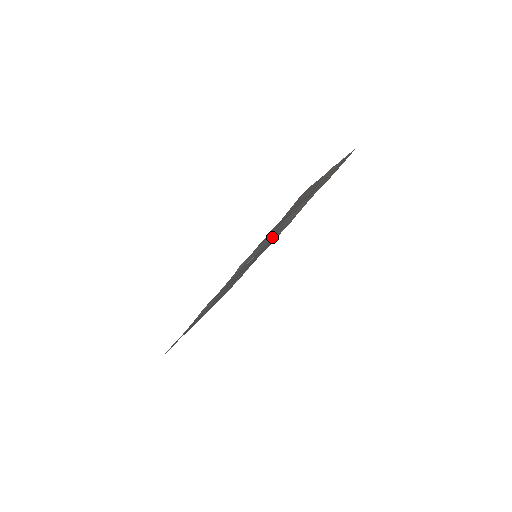
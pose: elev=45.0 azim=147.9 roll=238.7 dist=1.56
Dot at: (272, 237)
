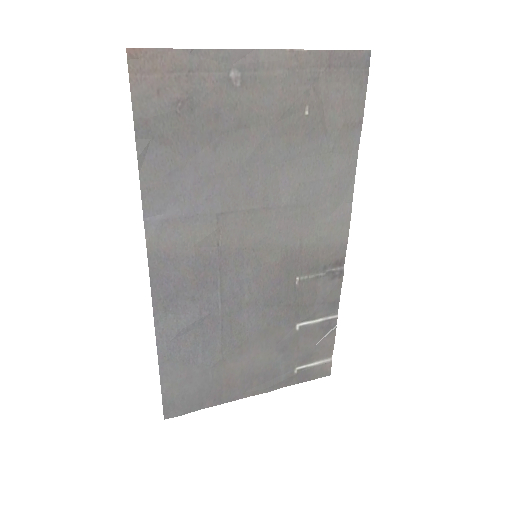
Dot at: (265, 218)
